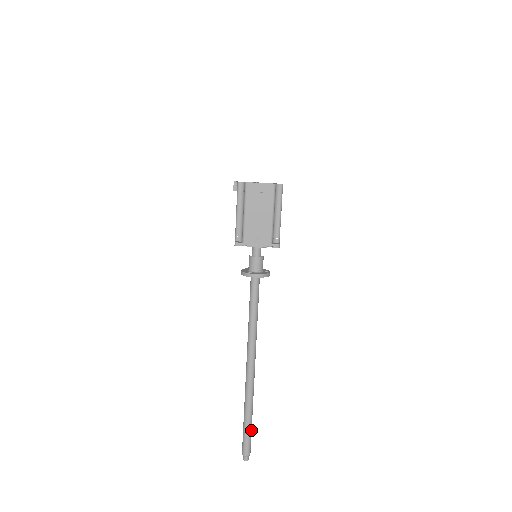
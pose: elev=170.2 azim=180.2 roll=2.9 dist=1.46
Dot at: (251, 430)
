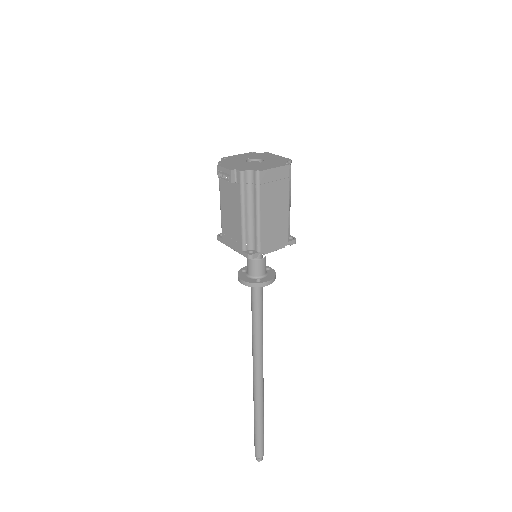
Dot at: (263, 432)
